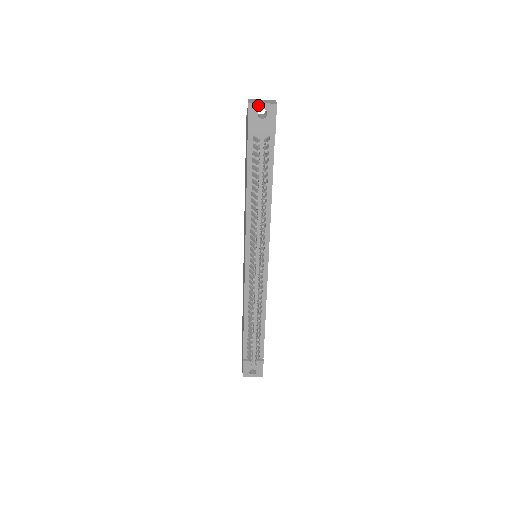
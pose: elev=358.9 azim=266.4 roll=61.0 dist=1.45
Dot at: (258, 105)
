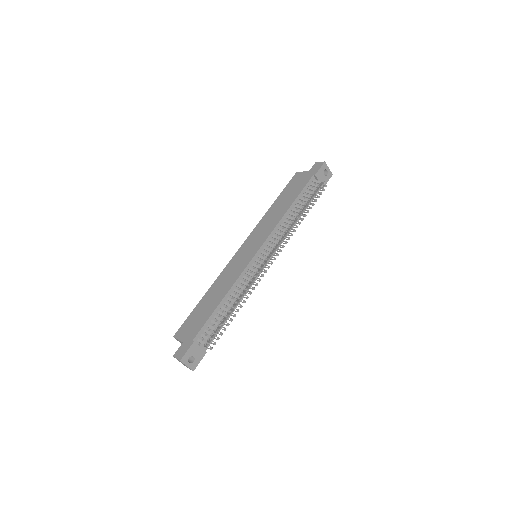
Dot at: (327, 167)
